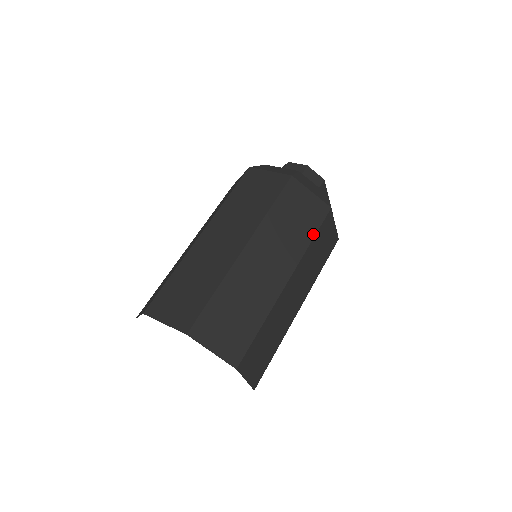
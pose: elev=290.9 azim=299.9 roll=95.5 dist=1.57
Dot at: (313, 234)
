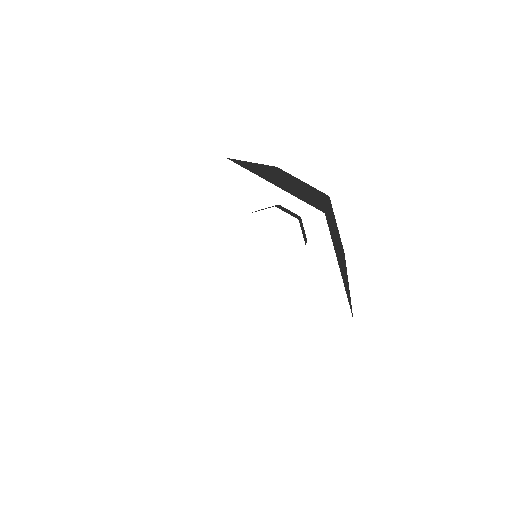
Dot at: occluded
